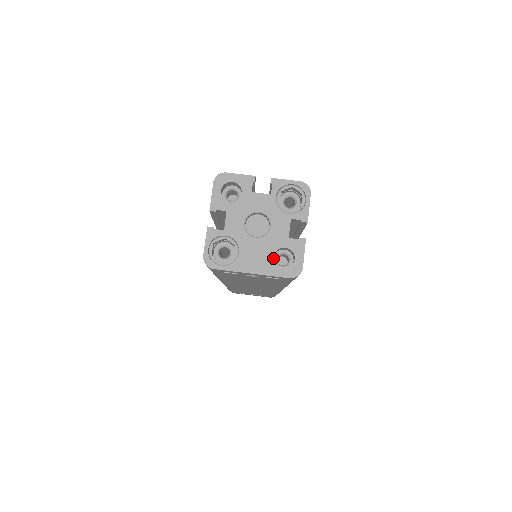
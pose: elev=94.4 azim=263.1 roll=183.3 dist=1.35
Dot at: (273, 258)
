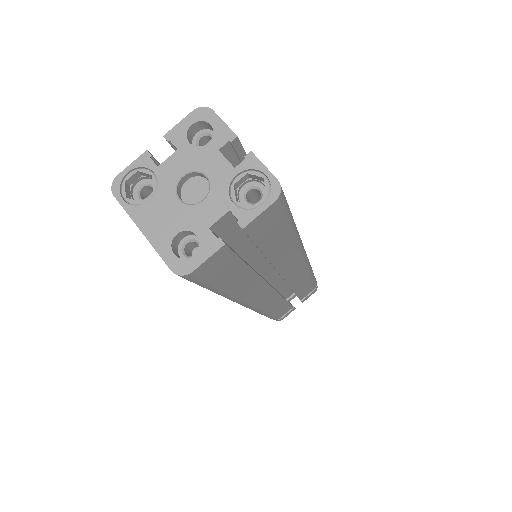
Dot at: (175, 235)
